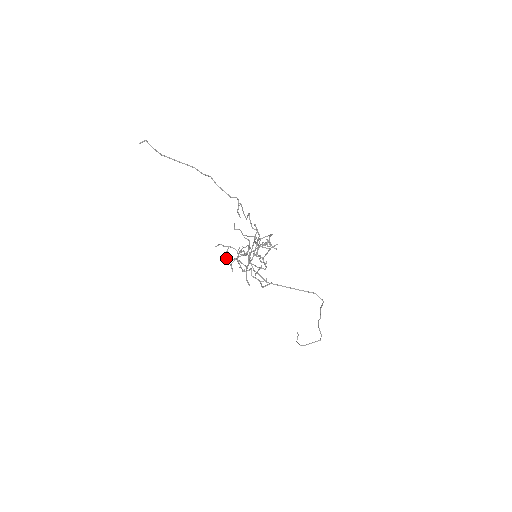
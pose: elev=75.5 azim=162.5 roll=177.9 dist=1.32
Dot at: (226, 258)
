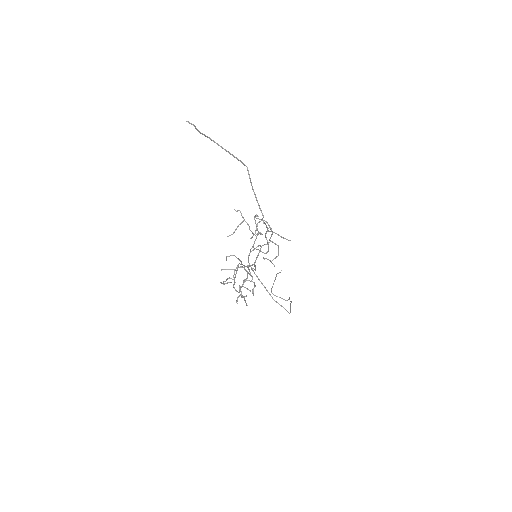
Dot at: occluded
